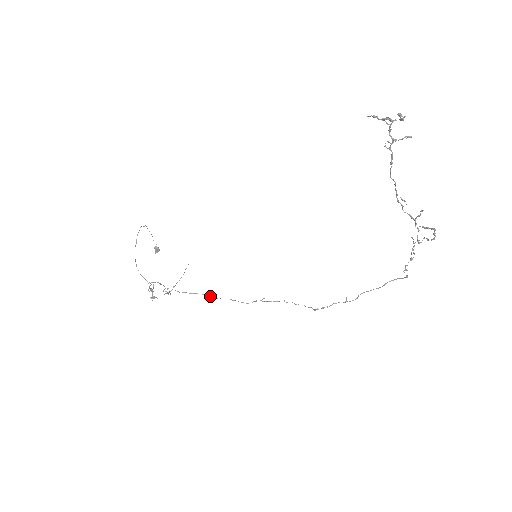
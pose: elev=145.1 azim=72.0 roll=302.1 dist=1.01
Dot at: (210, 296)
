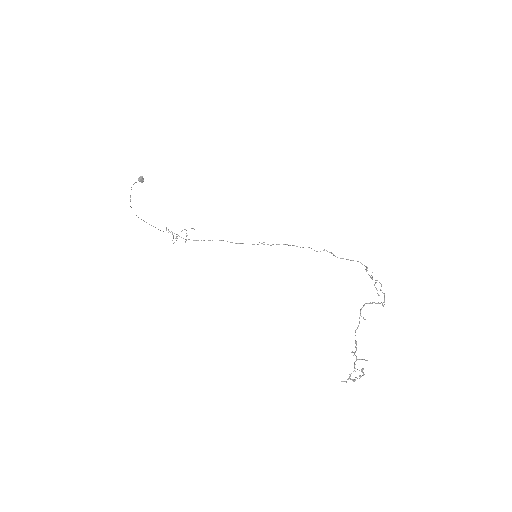
Dot at: occluded
